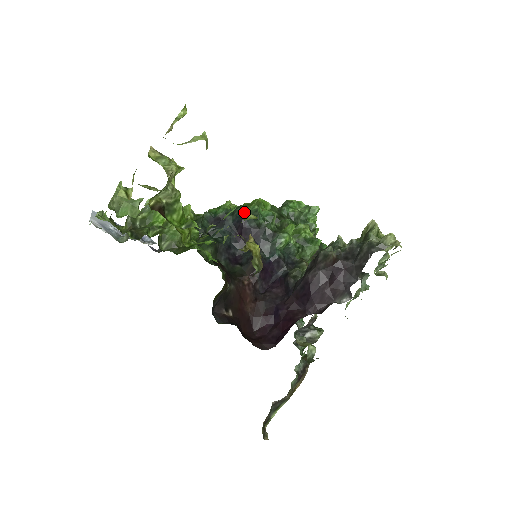
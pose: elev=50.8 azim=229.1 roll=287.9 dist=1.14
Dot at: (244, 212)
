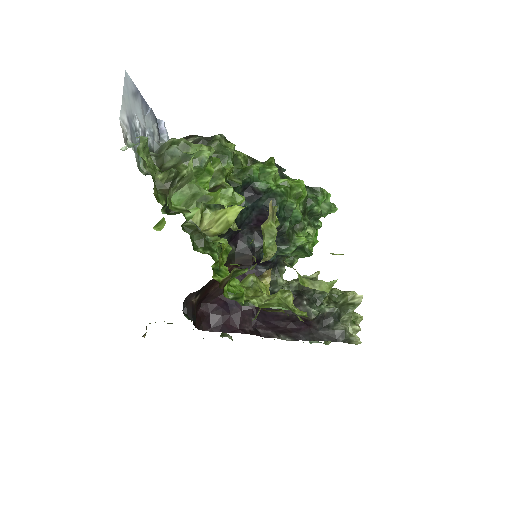
Dot at: (281, 204)
